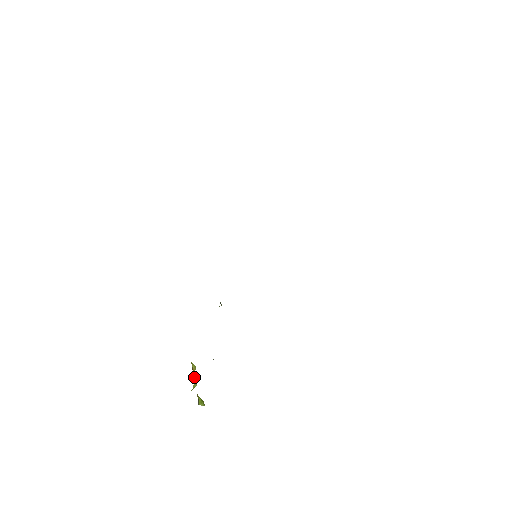
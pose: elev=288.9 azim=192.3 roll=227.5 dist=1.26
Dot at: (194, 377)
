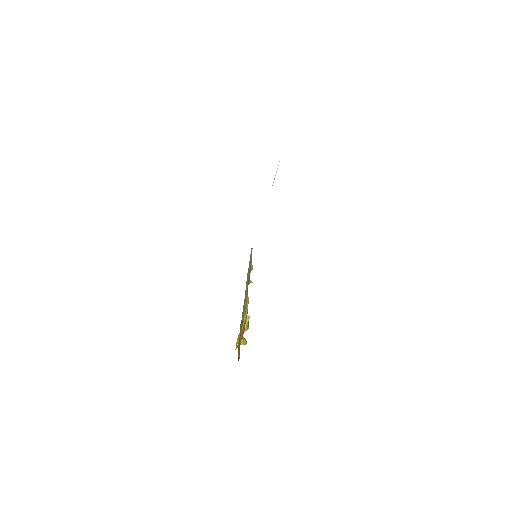
Dot at: (245, 324)
